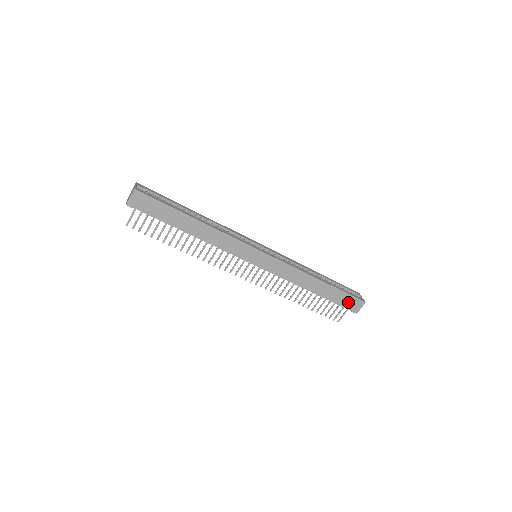
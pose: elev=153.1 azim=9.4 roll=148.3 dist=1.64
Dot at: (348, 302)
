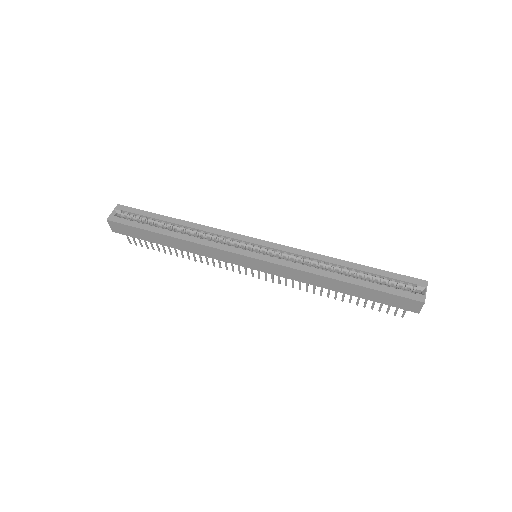
Dot at: (396, 302)
